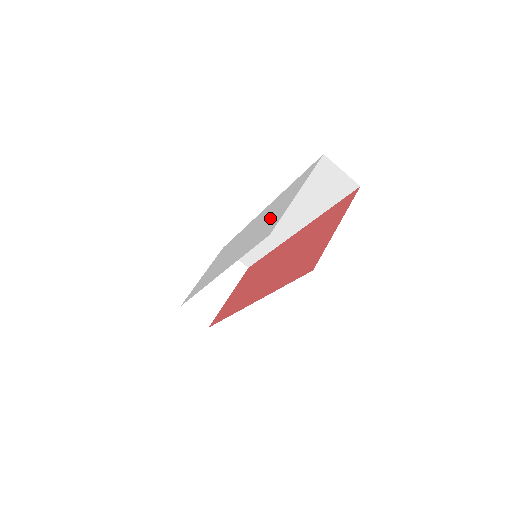
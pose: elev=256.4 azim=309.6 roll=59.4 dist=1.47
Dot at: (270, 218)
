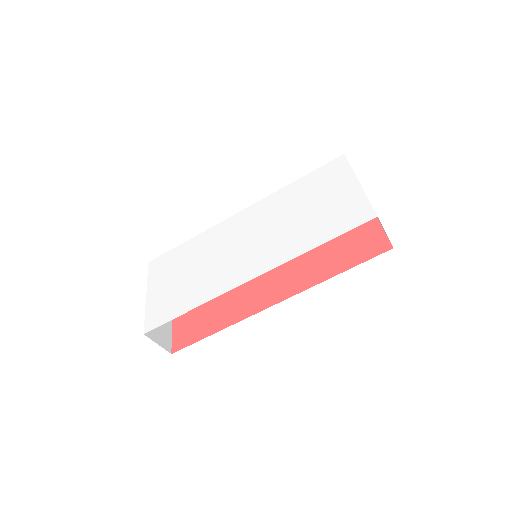
Dot at: (318, 209)
